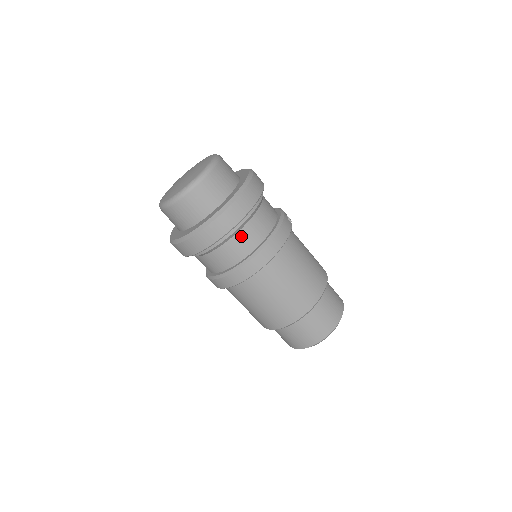
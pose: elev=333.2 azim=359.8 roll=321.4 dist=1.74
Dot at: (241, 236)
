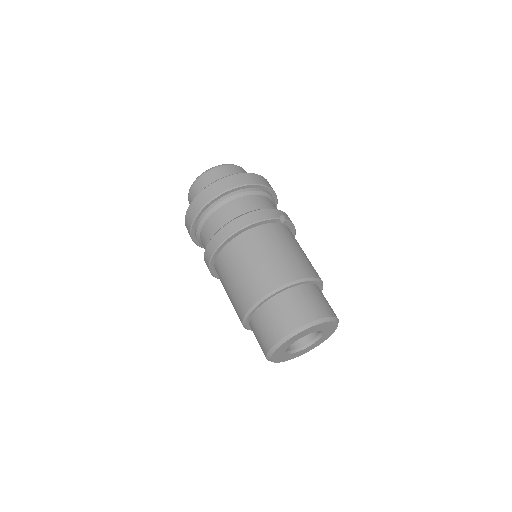
Dot at: (219, 213)
